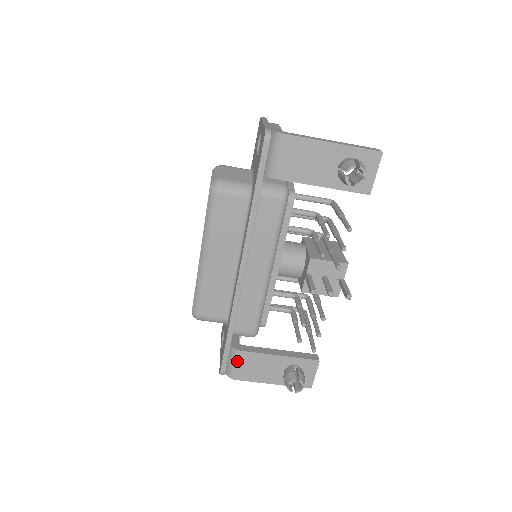
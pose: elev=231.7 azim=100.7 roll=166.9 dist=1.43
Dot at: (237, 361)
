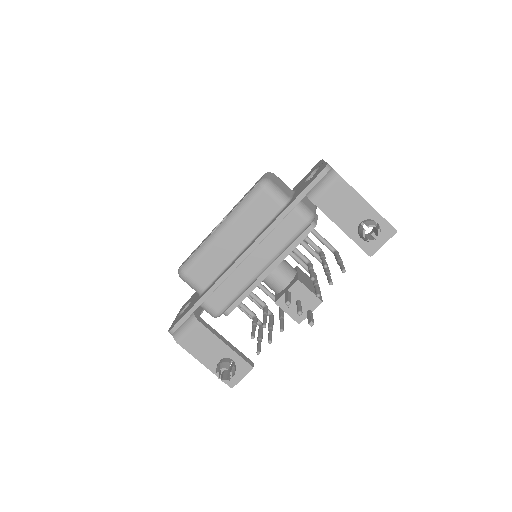
Dot at: (190, 328)
